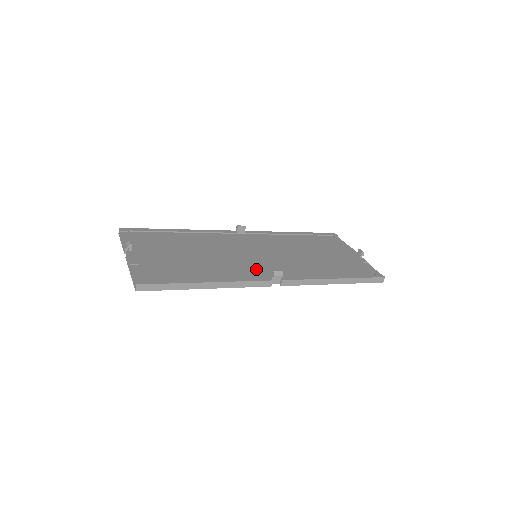
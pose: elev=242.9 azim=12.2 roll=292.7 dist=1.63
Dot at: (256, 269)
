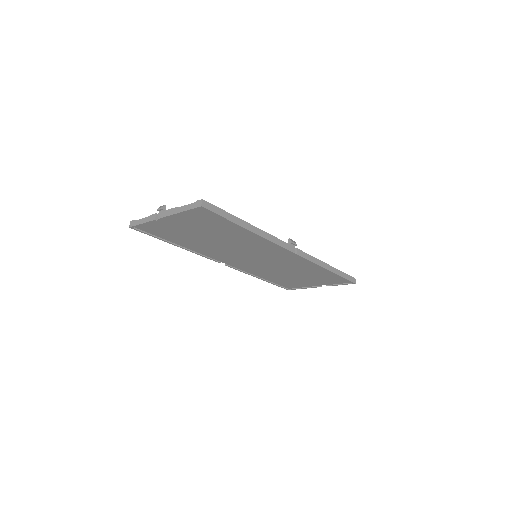
Dot at: occluded
